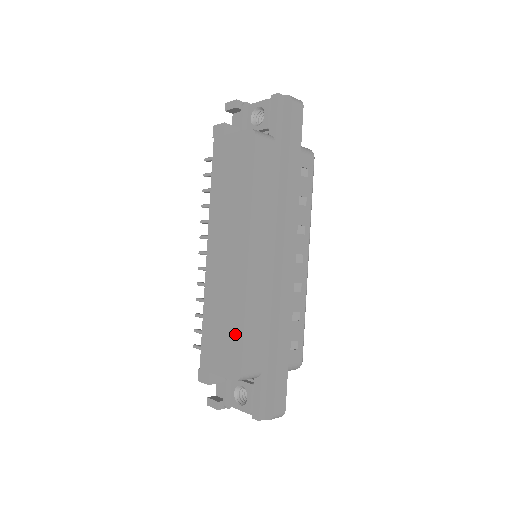
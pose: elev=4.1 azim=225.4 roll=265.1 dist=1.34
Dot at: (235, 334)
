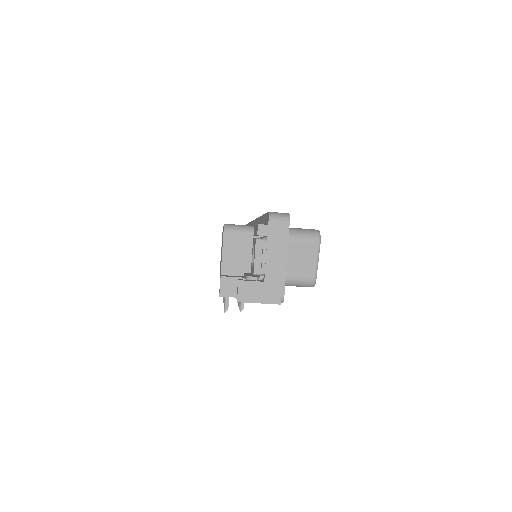
Dot at: occluded
